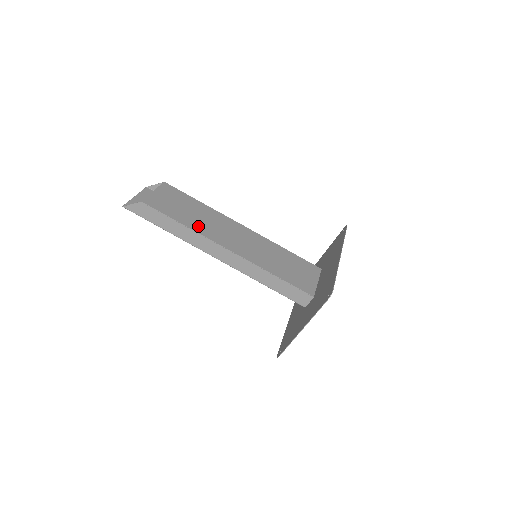
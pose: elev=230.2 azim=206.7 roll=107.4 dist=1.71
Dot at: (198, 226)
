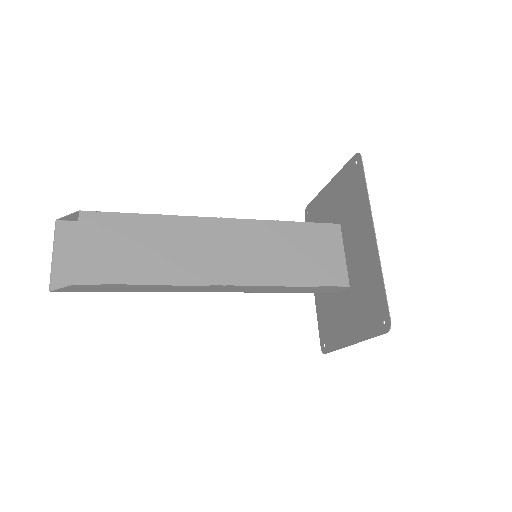
Dot at: (168, 271)
